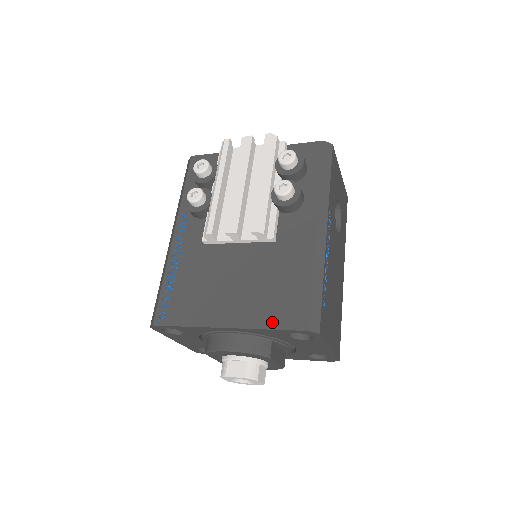
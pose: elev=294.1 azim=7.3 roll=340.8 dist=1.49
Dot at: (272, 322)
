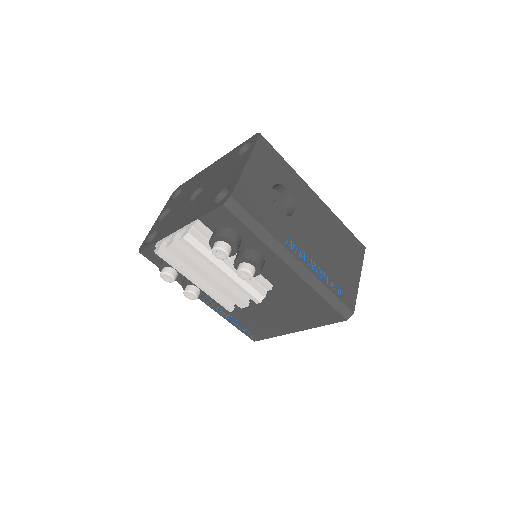
Dot at: (321, 323)
